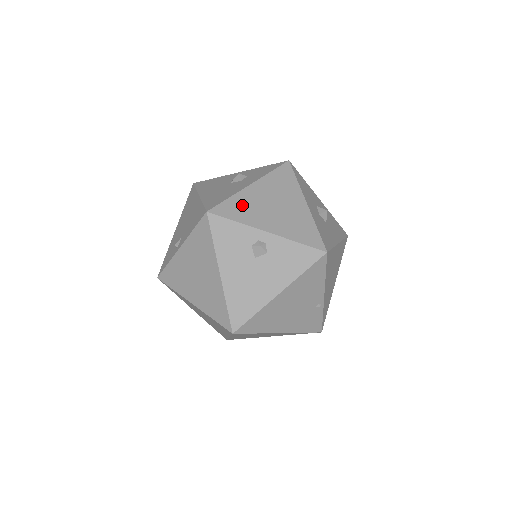
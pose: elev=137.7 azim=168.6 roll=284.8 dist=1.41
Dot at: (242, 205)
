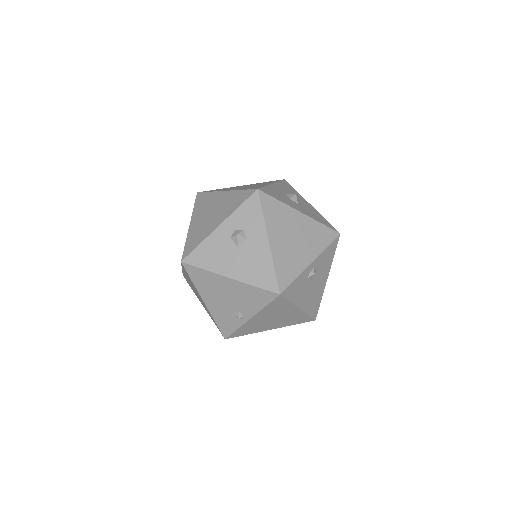
Dot at: (285, 263)
